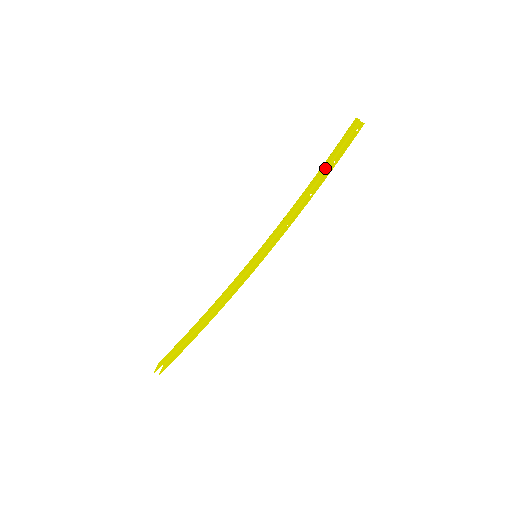
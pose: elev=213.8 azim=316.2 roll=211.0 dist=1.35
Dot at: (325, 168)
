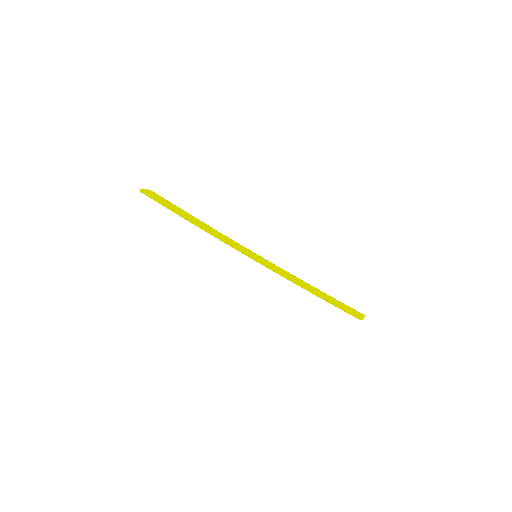
Dot at: (328, 300)
